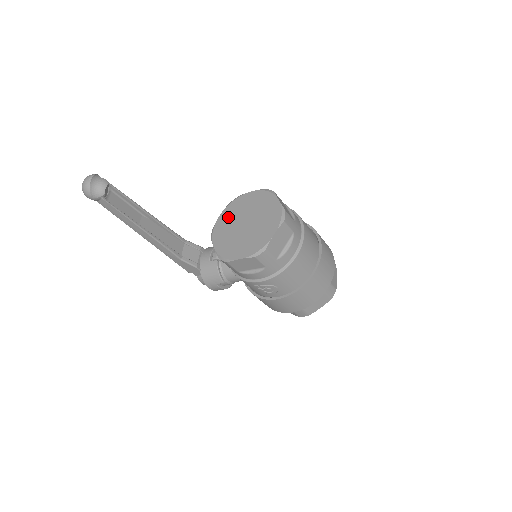
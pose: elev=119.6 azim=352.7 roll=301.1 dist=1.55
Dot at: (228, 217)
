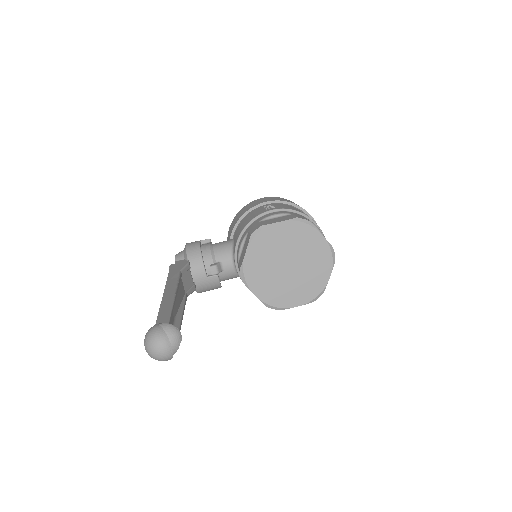
Dot at: (259, 257)
